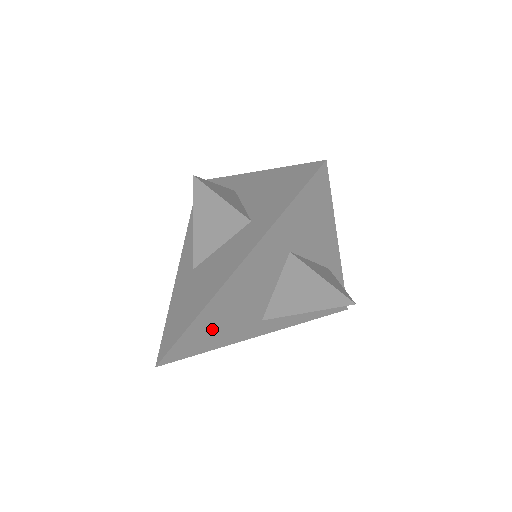
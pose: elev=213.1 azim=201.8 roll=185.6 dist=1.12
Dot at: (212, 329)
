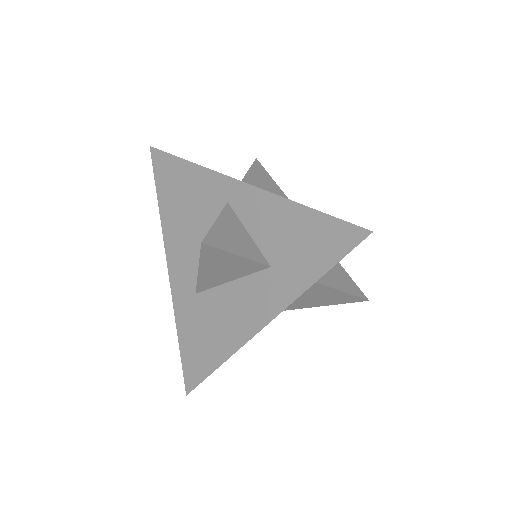
Dot at: occluded
